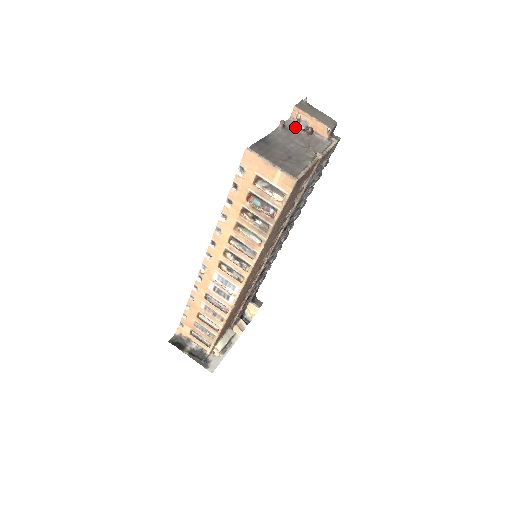
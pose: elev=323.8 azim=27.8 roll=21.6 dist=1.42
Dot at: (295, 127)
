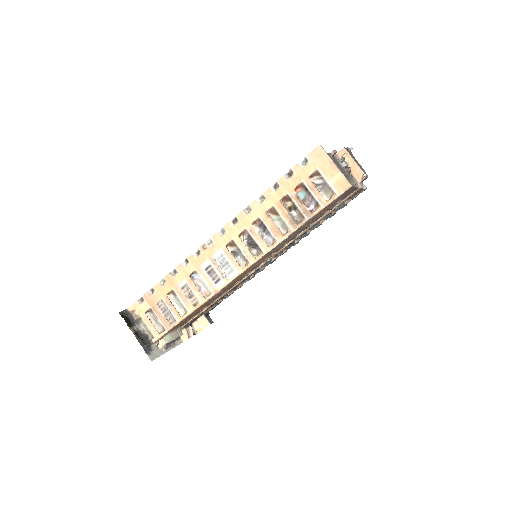
Dot at: (339, 162)
